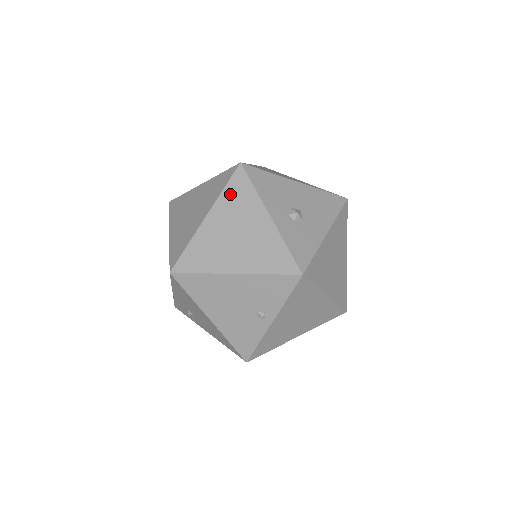
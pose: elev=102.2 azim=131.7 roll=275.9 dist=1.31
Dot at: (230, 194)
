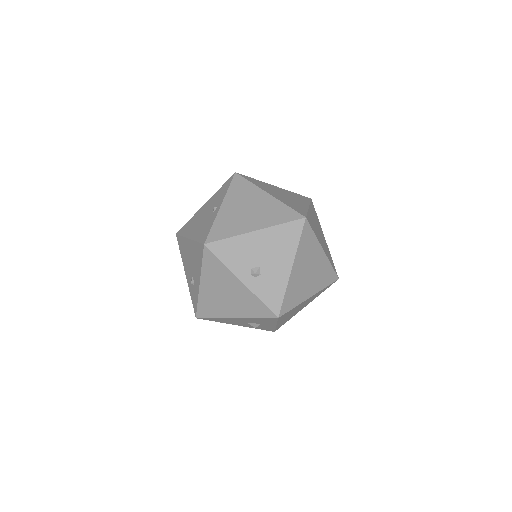
Dot at: occluded
